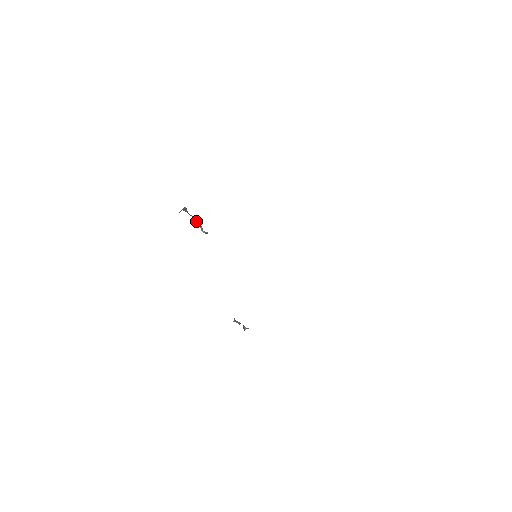
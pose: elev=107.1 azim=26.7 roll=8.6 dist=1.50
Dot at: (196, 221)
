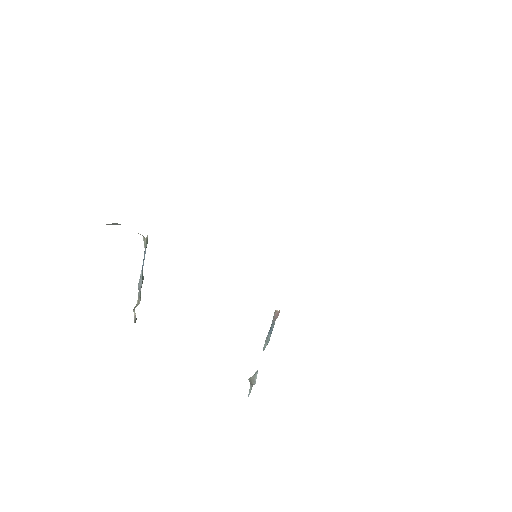
Dot at: (142, 278)
